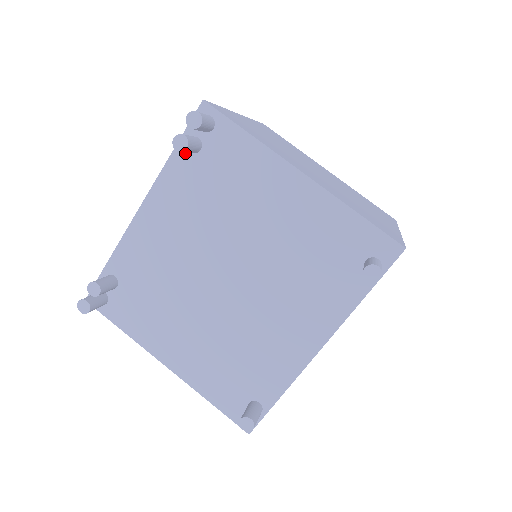
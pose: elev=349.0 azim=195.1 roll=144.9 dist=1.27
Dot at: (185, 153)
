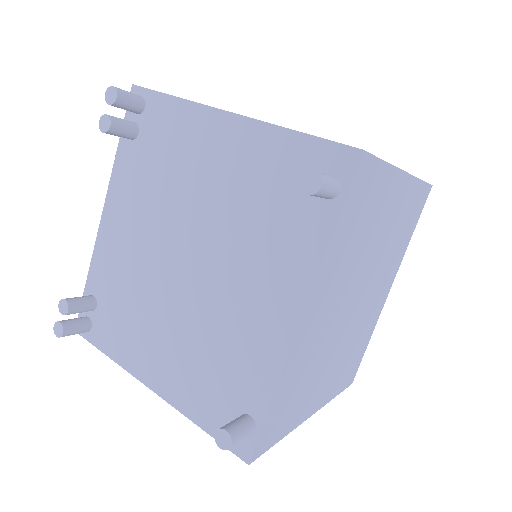
Dot at: (127, 143)
